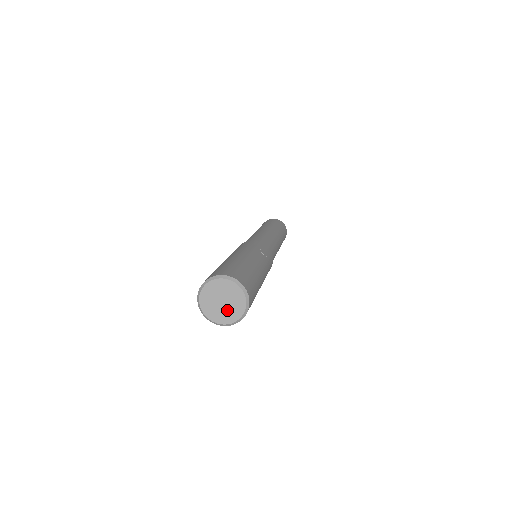
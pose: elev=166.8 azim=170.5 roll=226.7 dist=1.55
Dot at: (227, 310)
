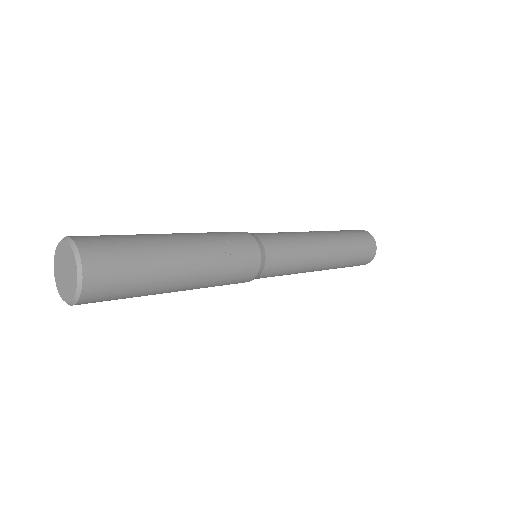
Dot at: (67, 284)
